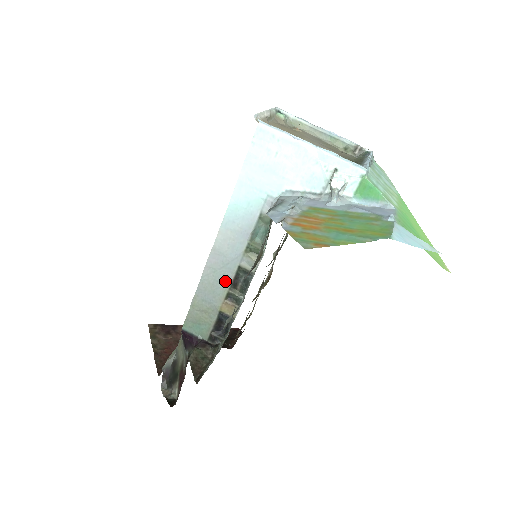
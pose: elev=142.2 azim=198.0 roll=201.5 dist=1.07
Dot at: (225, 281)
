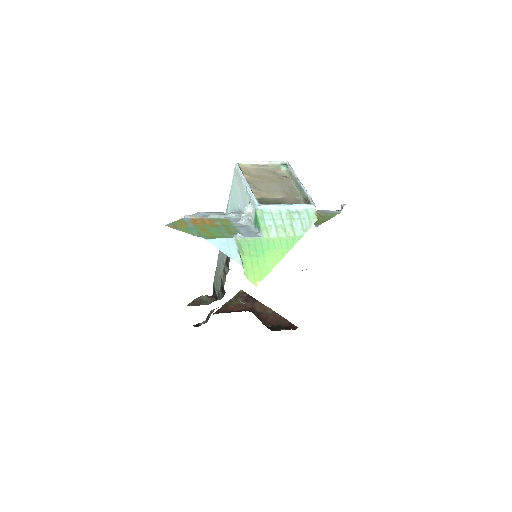
Dot at: (223, 259)
